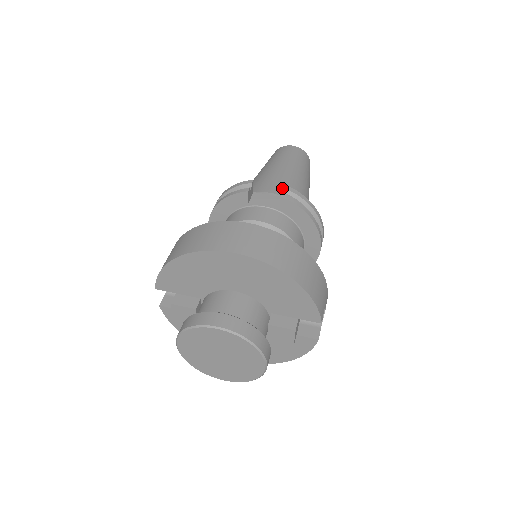
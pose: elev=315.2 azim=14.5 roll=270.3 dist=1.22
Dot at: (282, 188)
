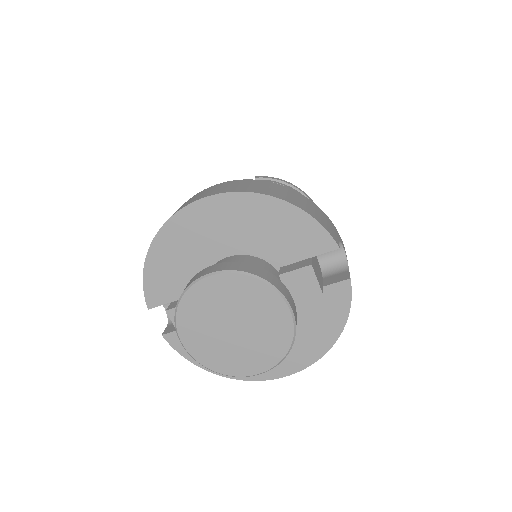
Dot at: occluded
